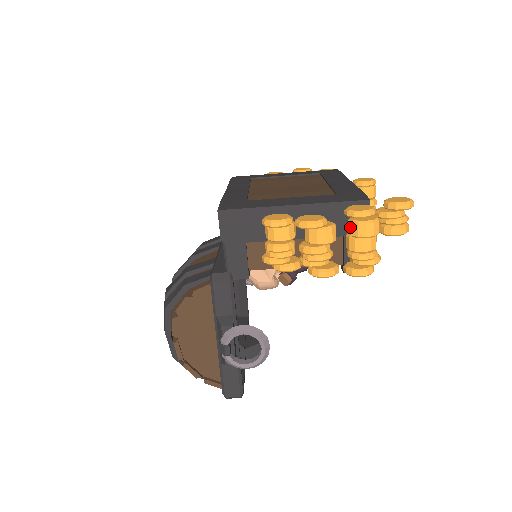
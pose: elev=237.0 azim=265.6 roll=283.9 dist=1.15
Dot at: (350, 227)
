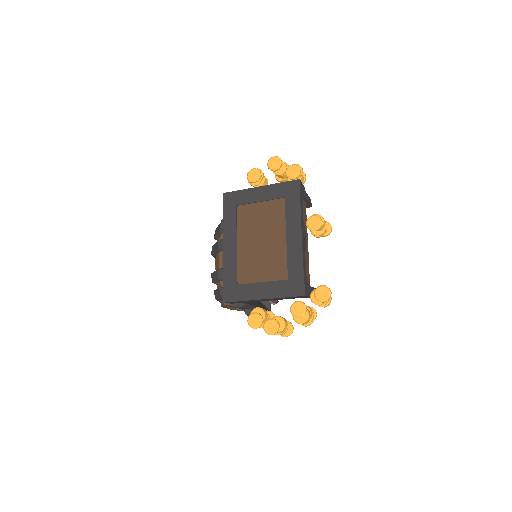
Dot at: (294, 319)
